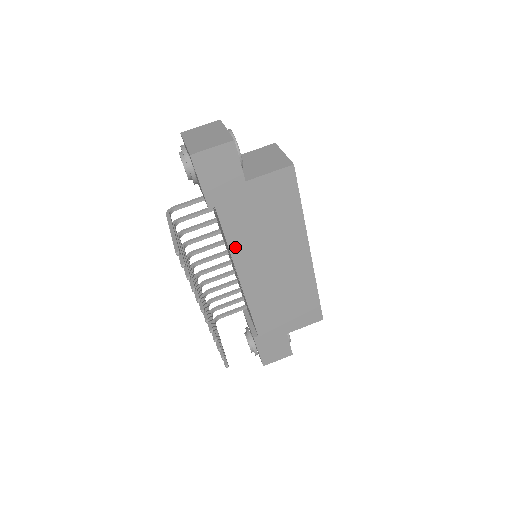
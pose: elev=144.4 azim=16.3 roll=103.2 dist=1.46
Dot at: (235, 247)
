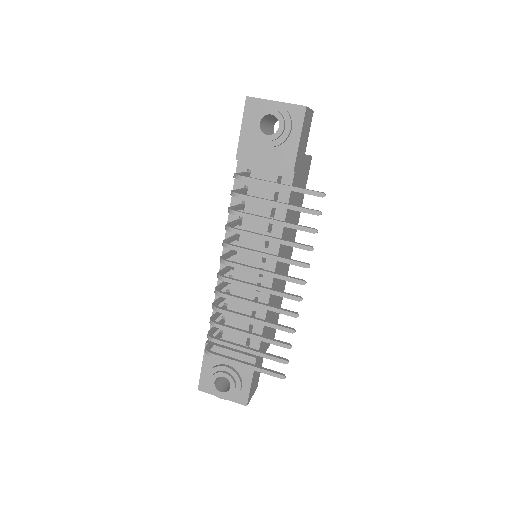
Dot at: occluded
